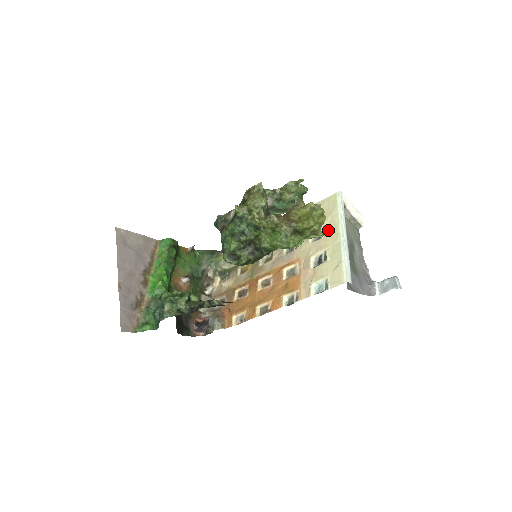
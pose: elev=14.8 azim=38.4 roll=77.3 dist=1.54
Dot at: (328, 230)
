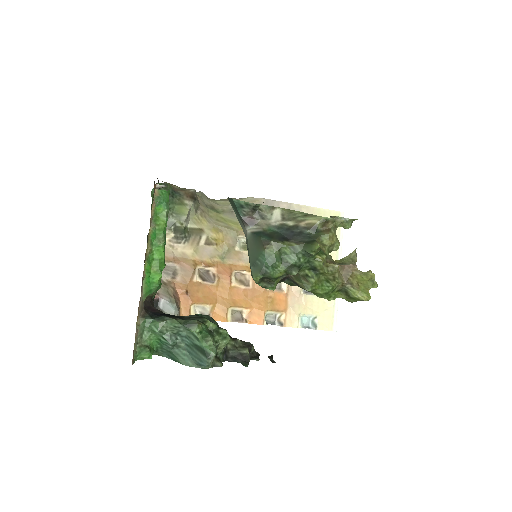
Dot at: occluded
